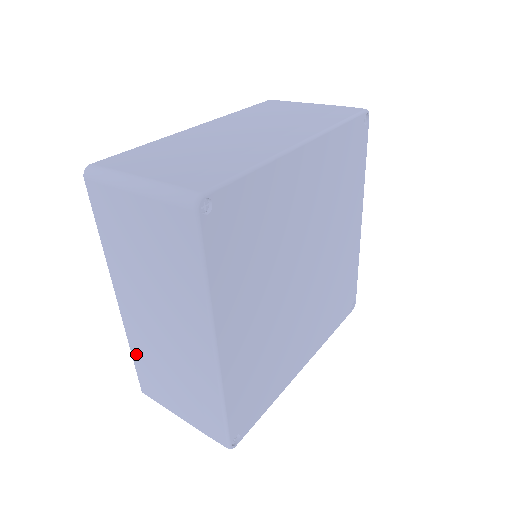
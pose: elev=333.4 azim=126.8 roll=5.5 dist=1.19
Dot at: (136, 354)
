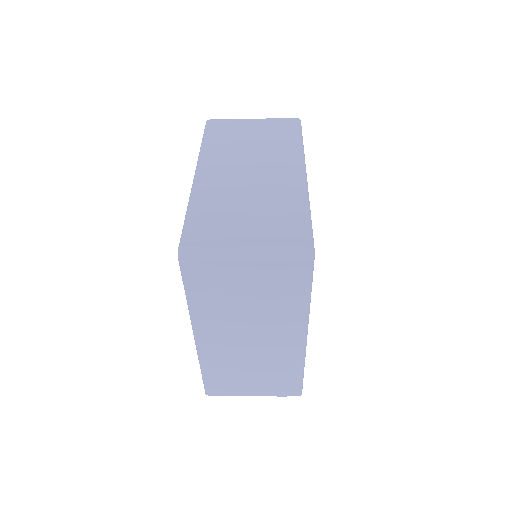
Dot at: (209, 370)
